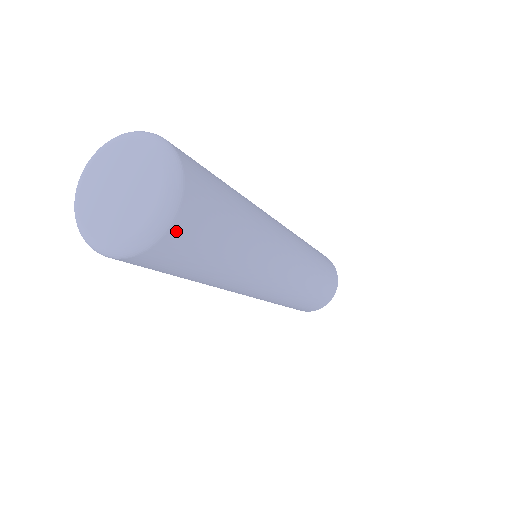
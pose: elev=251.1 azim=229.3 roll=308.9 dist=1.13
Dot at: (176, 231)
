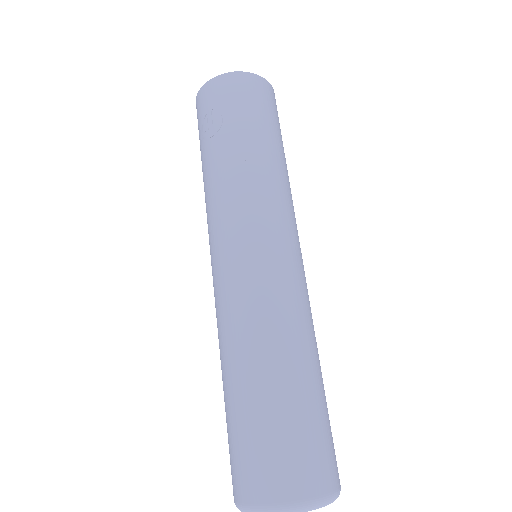
Dot at: occluded
